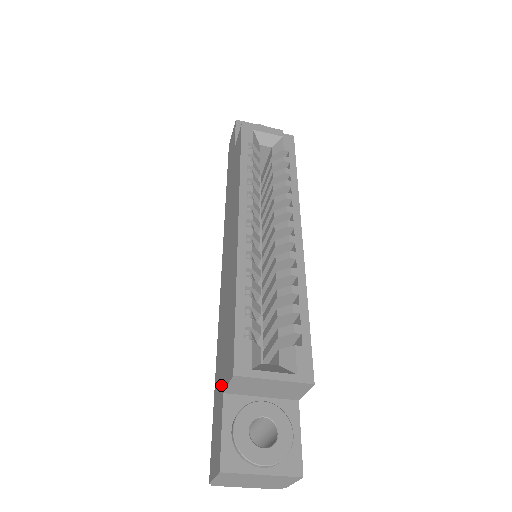
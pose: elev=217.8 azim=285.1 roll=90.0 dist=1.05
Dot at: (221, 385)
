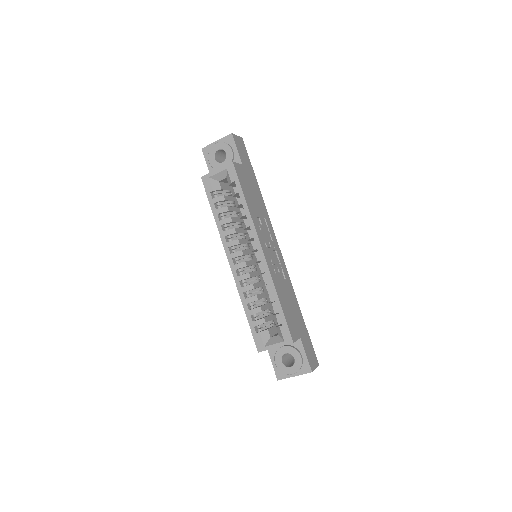
Dot at: occluded
